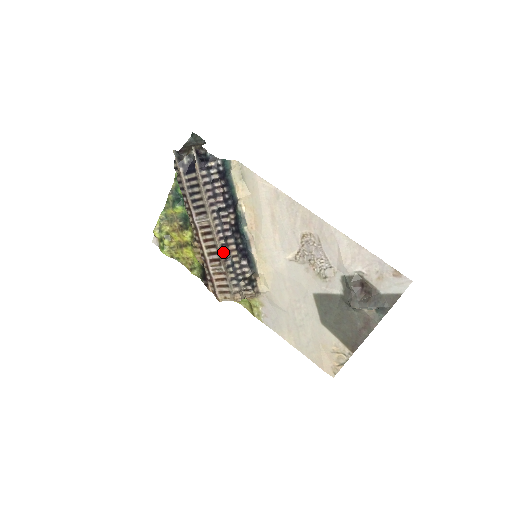
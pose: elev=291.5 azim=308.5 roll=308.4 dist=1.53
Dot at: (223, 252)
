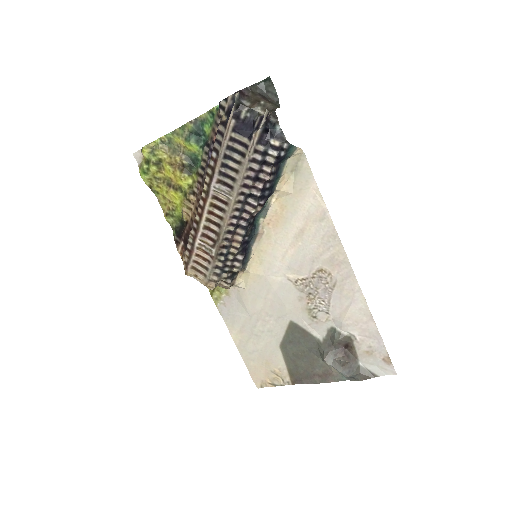
Dot at: (225, 238)
